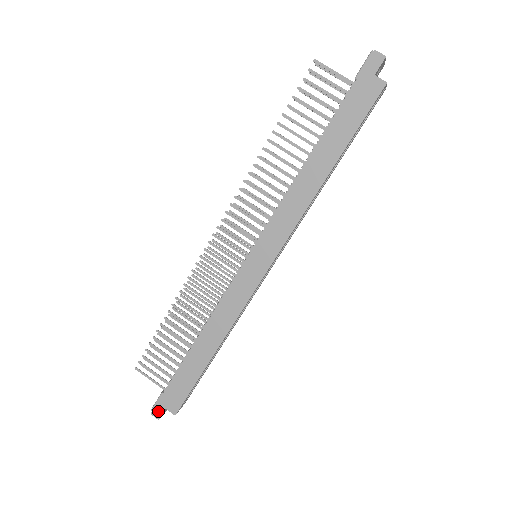
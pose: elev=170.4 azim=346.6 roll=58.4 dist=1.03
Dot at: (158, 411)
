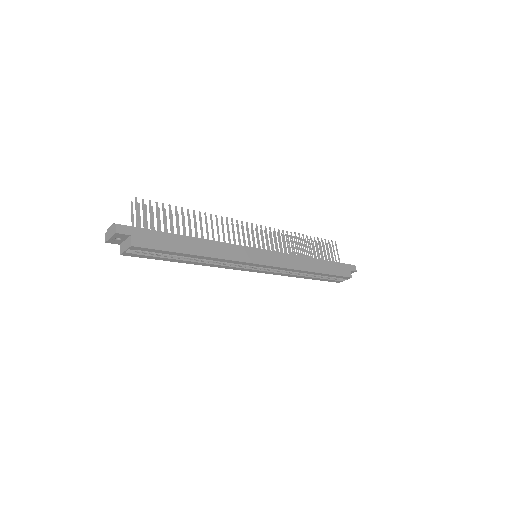
Dot at: (124, 229)
